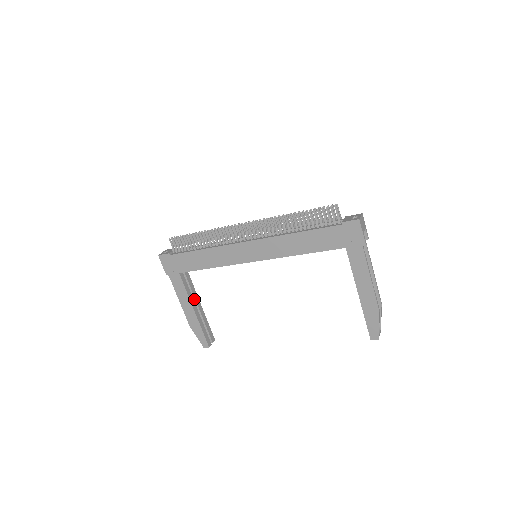
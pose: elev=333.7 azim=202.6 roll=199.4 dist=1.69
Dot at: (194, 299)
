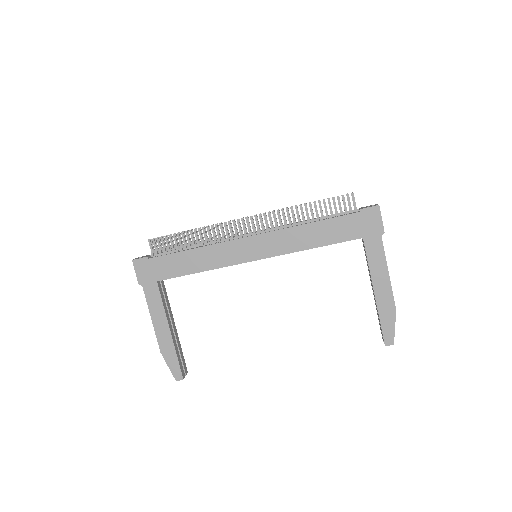
Dot at: (169, 317)
